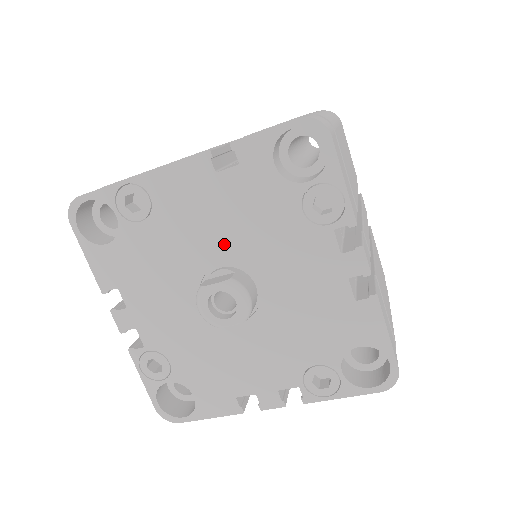
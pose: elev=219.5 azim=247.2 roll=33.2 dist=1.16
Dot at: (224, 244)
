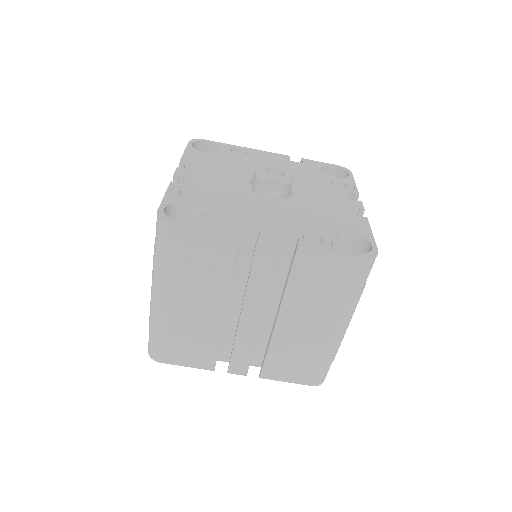
Dot at: occluded
